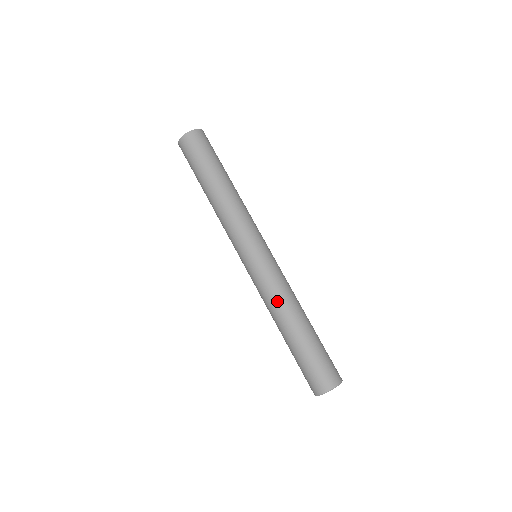
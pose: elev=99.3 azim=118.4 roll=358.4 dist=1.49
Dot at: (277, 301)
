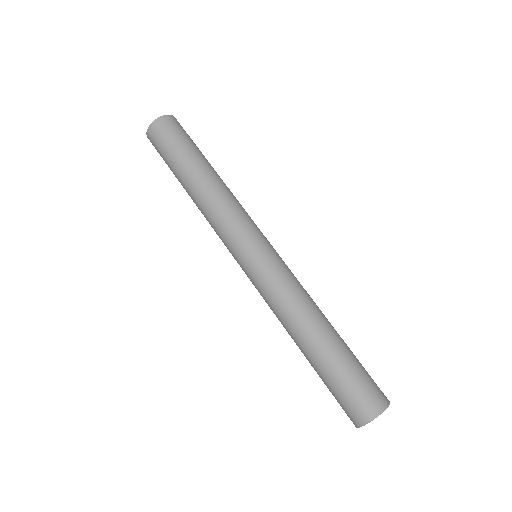
Dot at: (282, 313)
